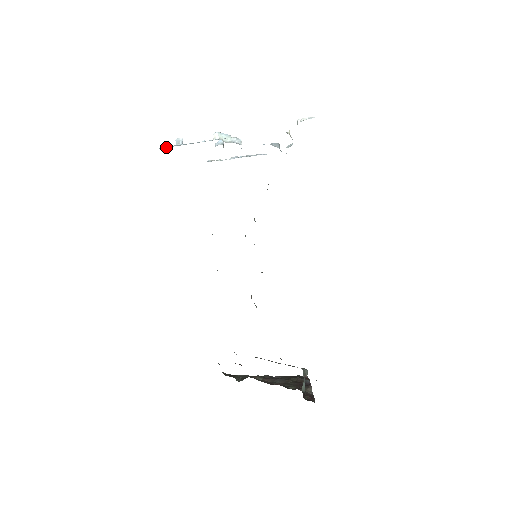
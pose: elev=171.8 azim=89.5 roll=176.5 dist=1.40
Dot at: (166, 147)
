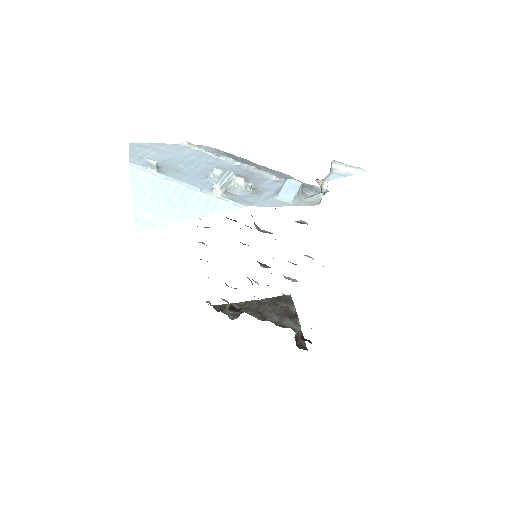
Dot at: (146, 206)
